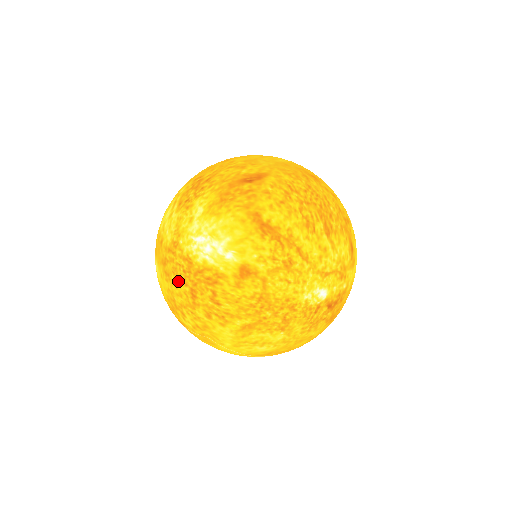
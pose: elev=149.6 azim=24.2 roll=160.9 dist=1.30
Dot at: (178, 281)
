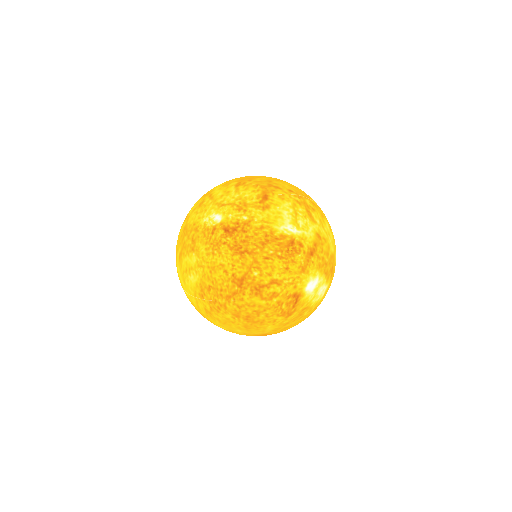
Dot at: occluded
